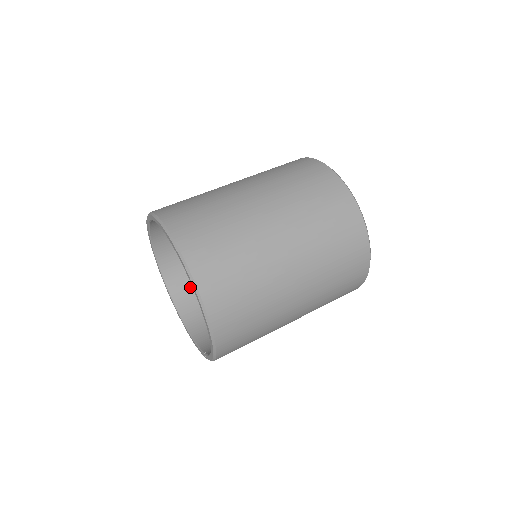
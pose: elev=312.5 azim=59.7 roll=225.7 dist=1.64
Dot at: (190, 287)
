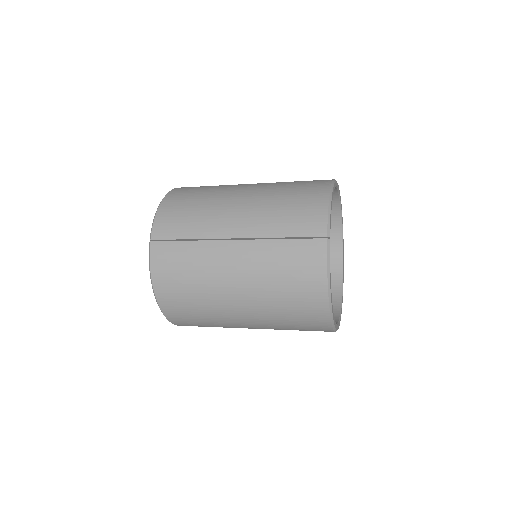
Dot at: occluded
